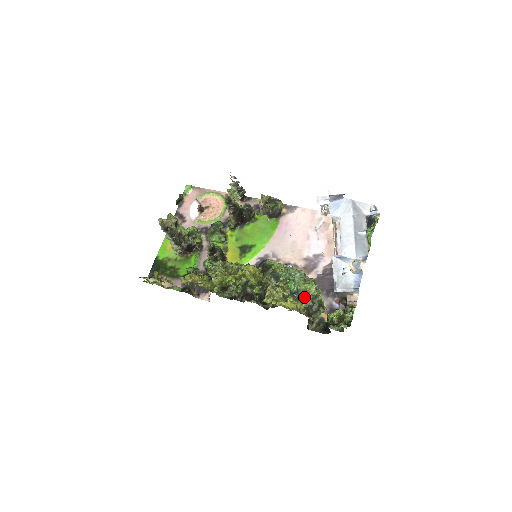
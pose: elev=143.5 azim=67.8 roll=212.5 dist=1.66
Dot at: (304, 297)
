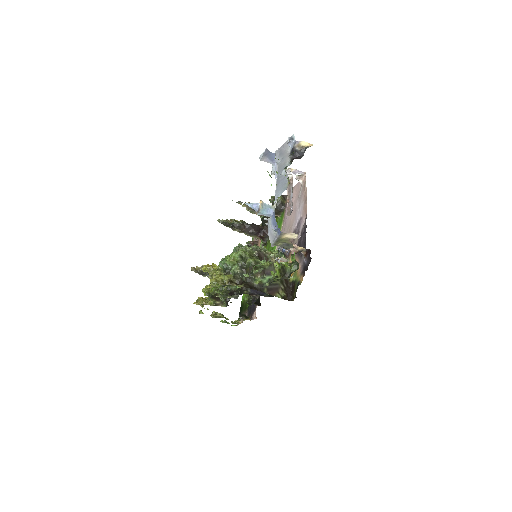
Dot at: (231, 268)
